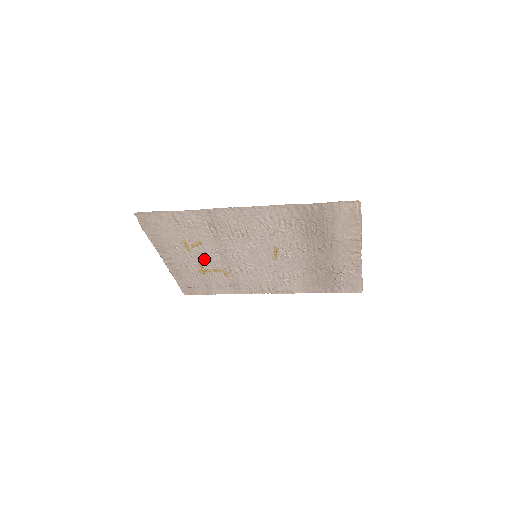
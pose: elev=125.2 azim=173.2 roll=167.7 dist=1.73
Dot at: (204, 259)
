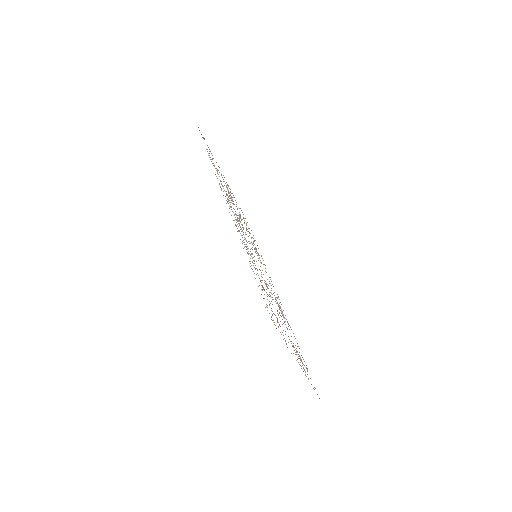
Dot at: occluded
